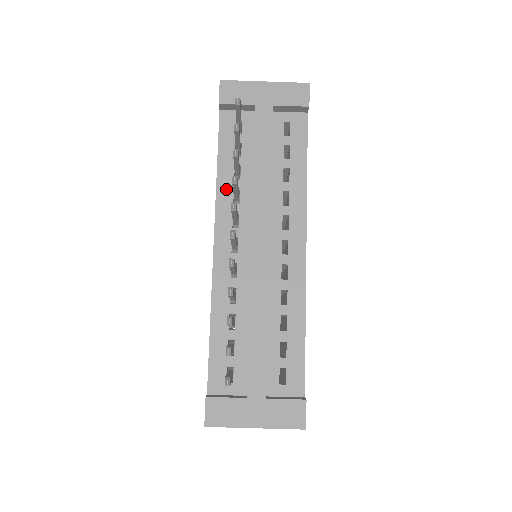
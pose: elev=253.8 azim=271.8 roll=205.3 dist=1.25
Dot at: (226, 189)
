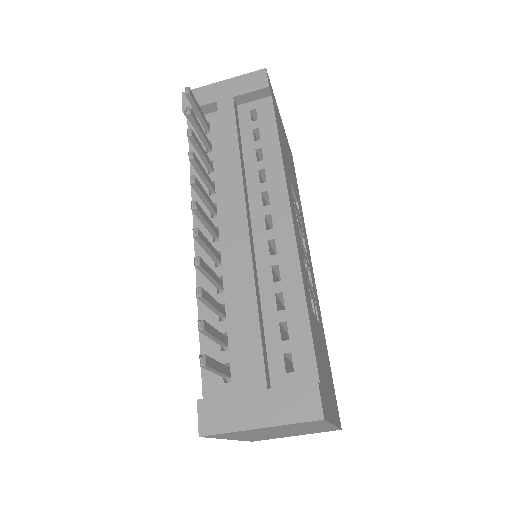
Dot at: (201, 184)
